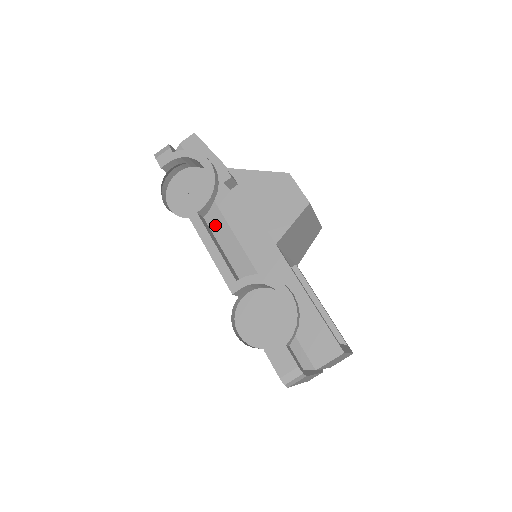
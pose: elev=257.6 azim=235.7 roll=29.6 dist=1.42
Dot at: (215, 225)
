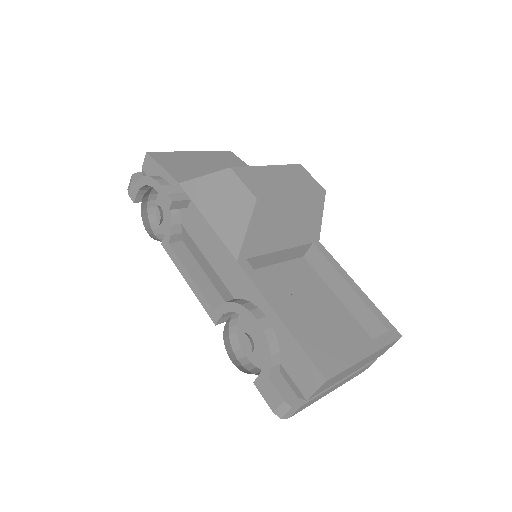
Dot at: (191, 248)
